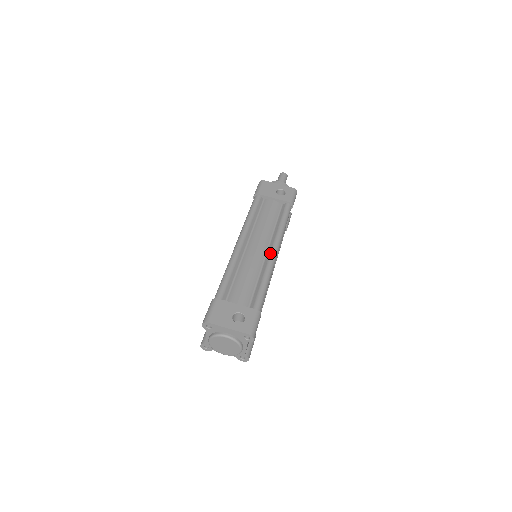
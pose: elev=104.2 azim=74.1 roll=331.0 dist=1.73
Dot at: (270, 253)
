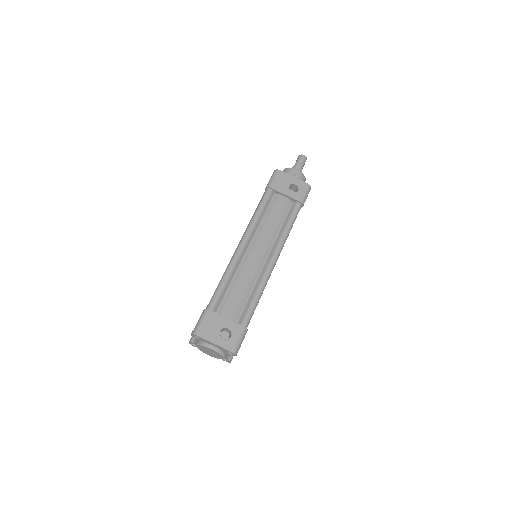
Dot at: (269, 262)
